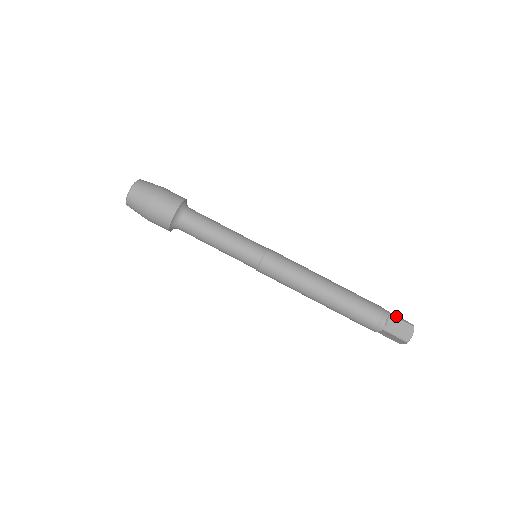
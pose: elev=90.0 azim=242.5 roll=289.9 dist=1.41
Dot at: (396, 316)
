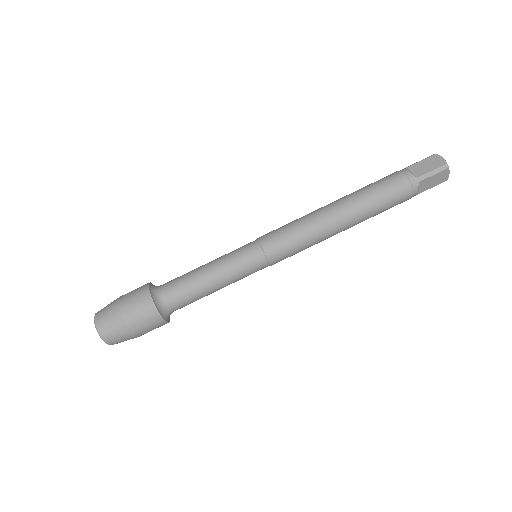
Dot at: (413, 164)
